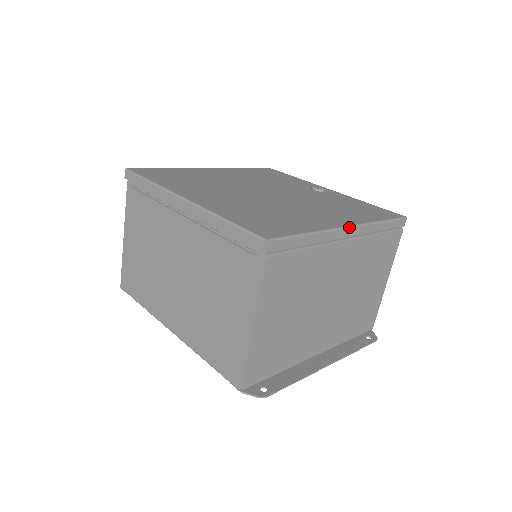
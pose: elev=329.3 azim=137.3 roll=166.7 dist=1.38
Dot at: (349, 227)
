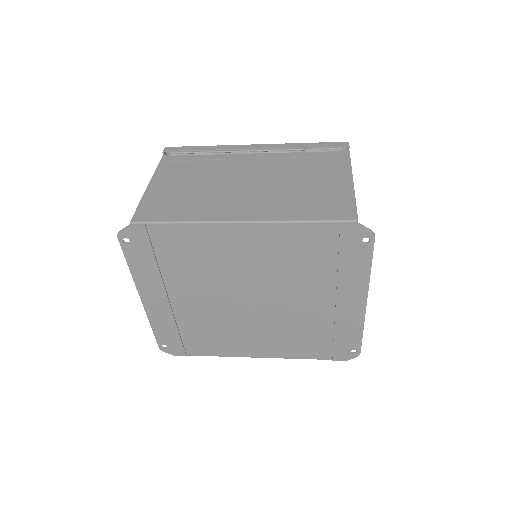
Dot at: occluded
